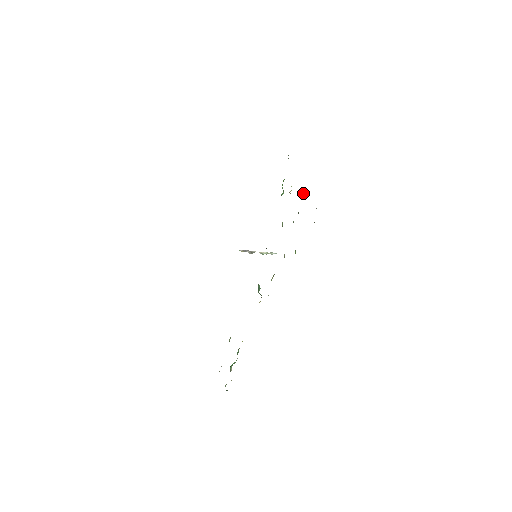
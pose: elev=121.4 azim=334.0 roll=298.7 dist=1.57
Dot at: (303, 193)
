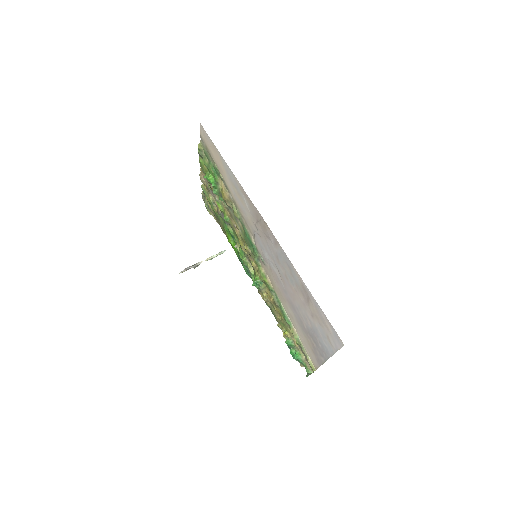
Dot at: (205, 184)
